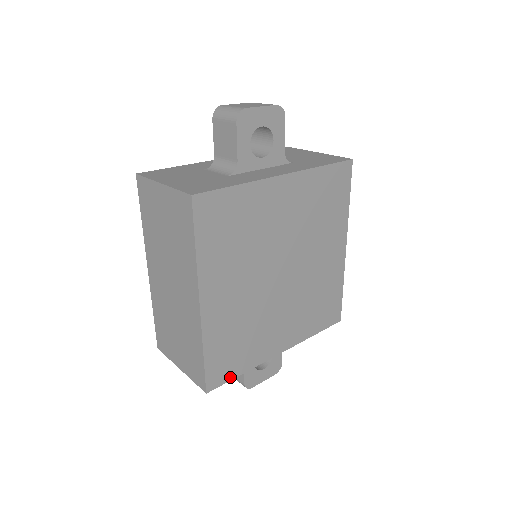
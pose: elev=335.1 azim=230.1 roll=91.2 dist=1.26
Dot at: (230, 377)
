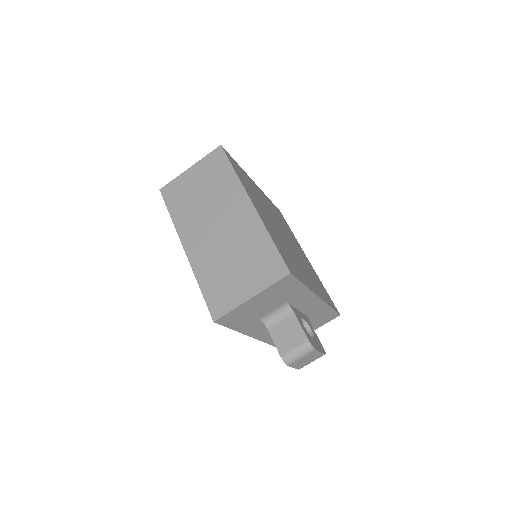
Dot at: (298, 278)
